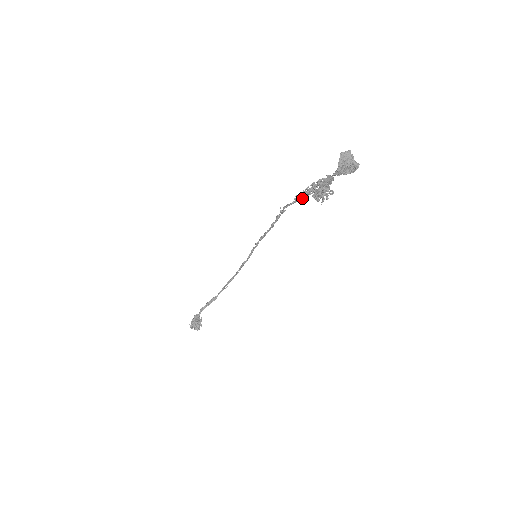
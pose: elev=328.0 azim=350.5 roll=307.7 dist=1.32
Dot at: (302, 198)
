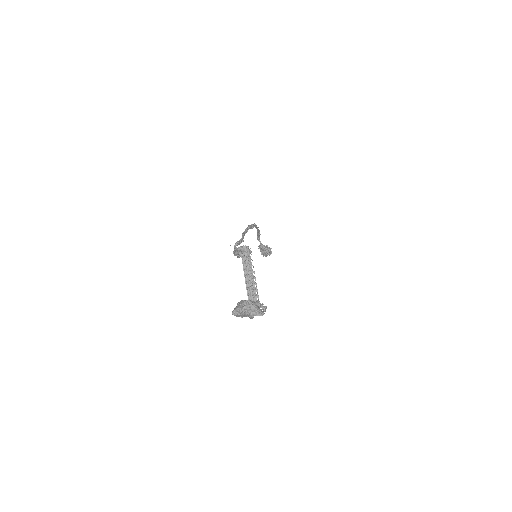
Dot at: occluded
